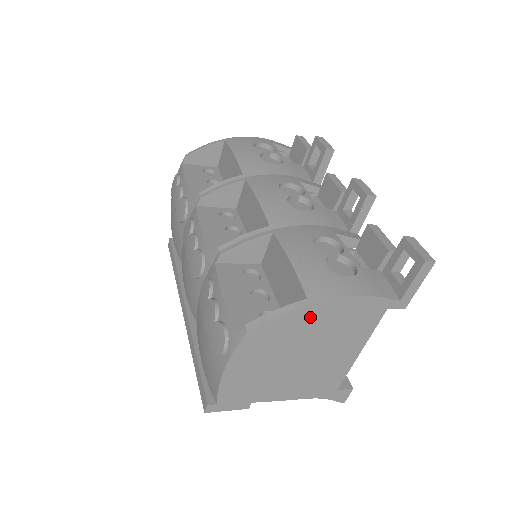
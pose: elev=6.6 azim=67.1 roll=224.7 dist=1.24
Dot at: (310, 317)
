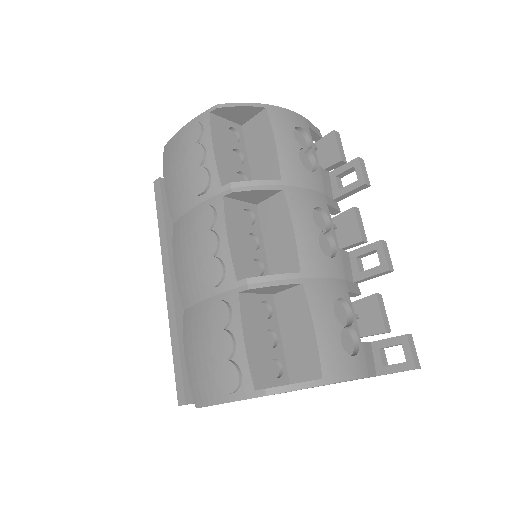
Dot at: occluded
